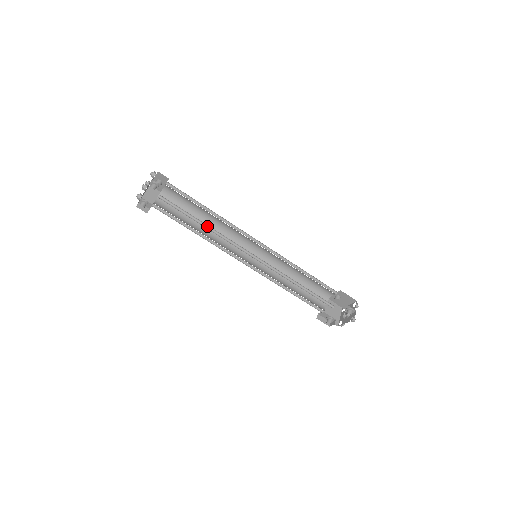
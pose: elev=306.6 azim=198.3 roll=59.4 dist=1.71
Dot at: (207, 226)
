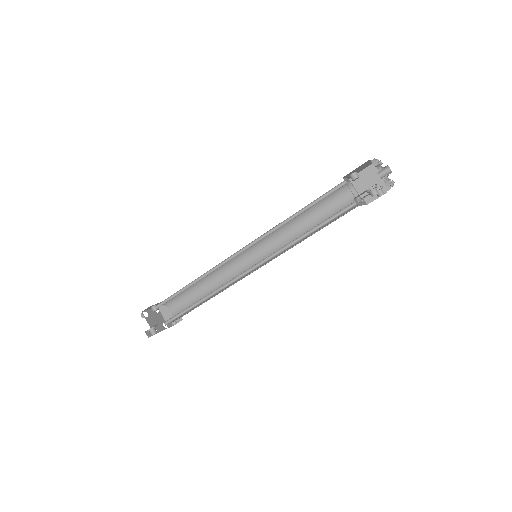
Dot at: (205, 297)
